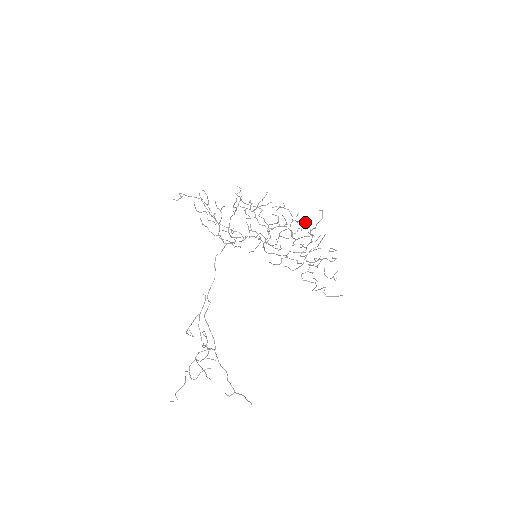
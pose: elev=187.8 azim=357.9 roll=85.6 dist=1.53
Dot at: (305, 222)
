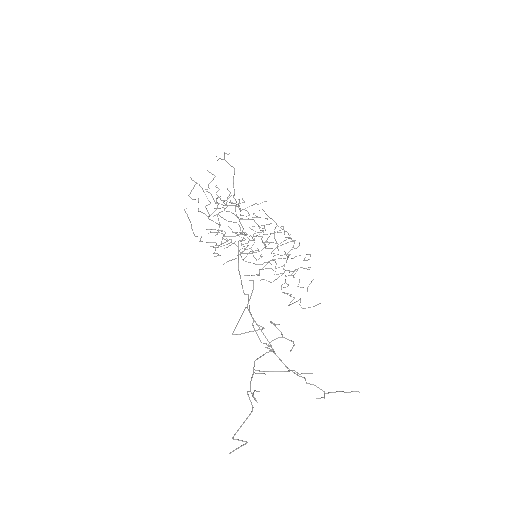
Dot at: (279, 232)
